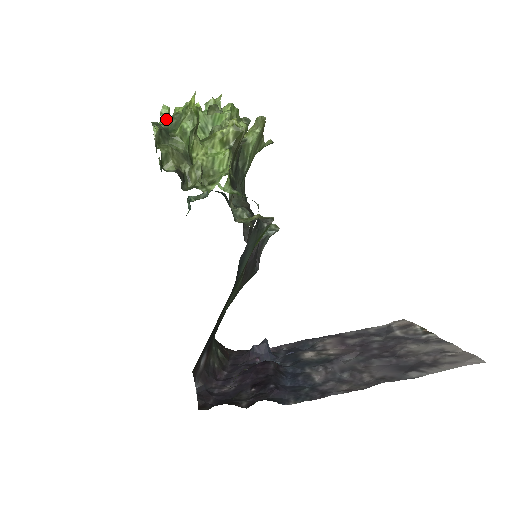
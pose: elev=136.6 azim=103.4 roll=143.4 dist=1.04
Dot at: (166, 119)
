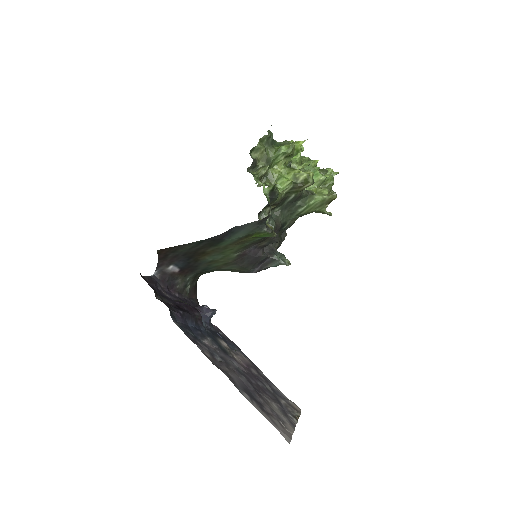
Dot at: occluded
